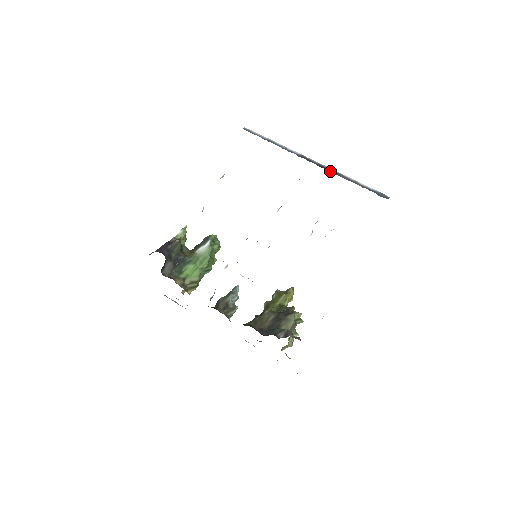
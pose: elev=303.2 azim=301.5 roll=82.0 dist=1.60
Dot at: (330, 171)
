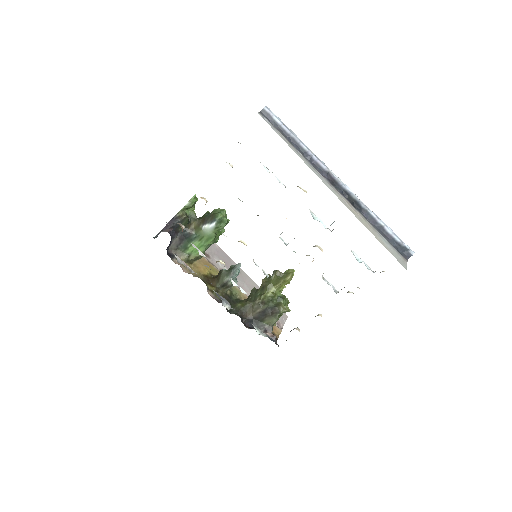
Dot at: (355, 205)
